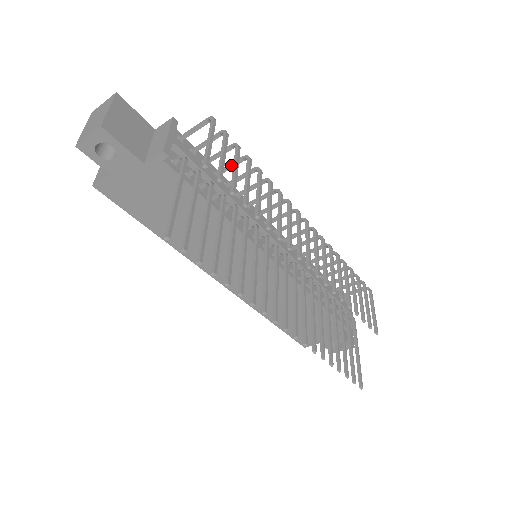
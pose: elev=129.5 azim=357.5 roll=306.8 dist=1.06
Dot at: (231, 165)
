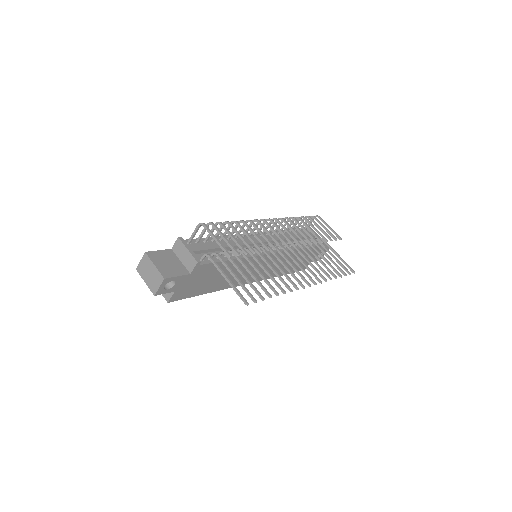
Dot at: occluded
